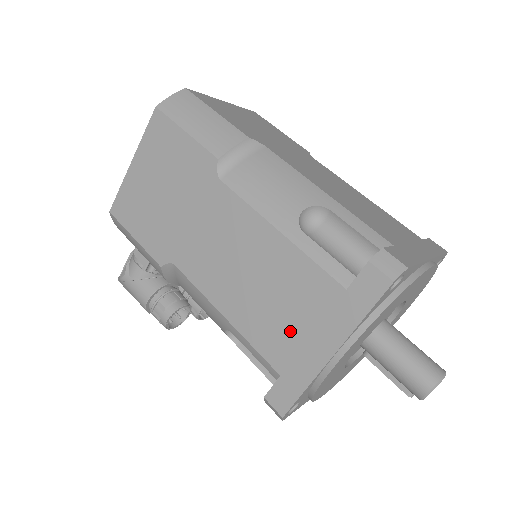
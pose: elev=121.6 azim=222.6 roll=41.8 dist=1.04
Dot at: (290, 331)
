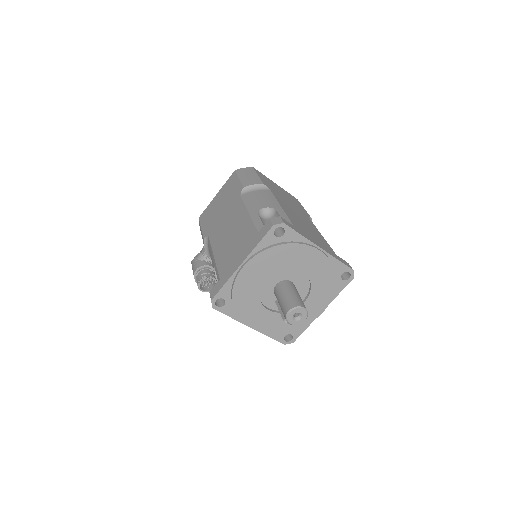
Dot at: (232, 256)
